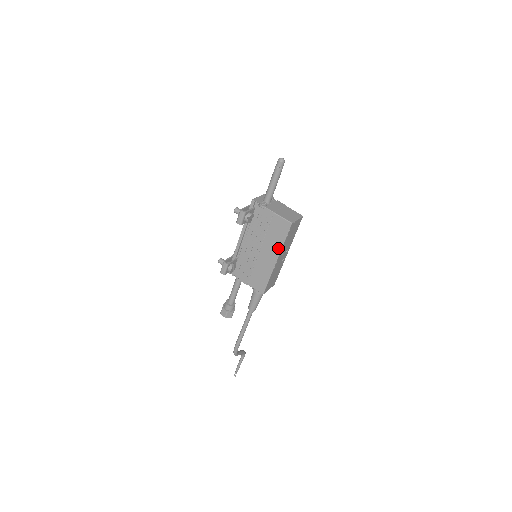
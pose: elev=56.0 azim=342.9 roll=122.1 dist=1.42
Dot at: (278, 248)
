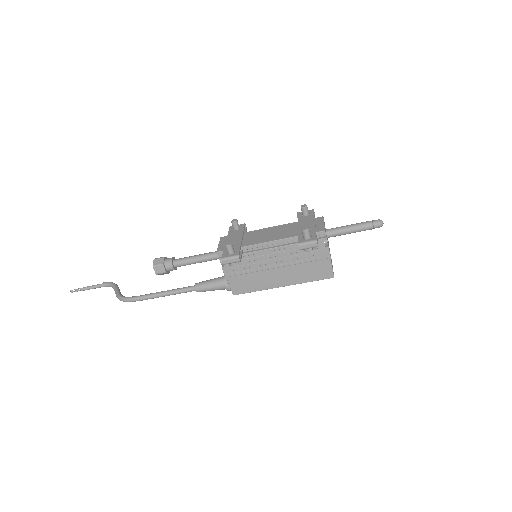
Dot at: (297, 281)
